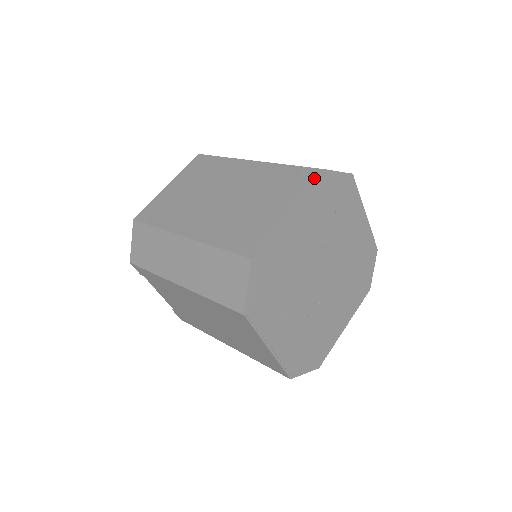
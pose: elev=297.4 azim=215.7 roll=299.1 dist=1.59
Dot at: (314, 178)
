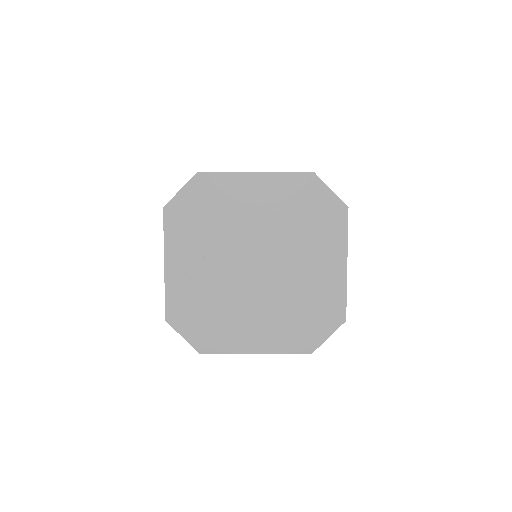
Dot at: (300, 172)
